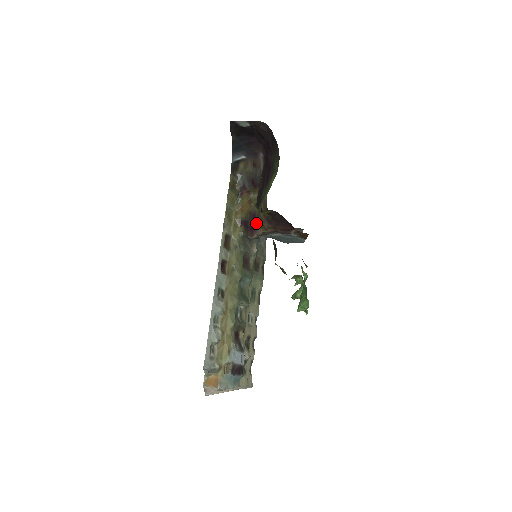
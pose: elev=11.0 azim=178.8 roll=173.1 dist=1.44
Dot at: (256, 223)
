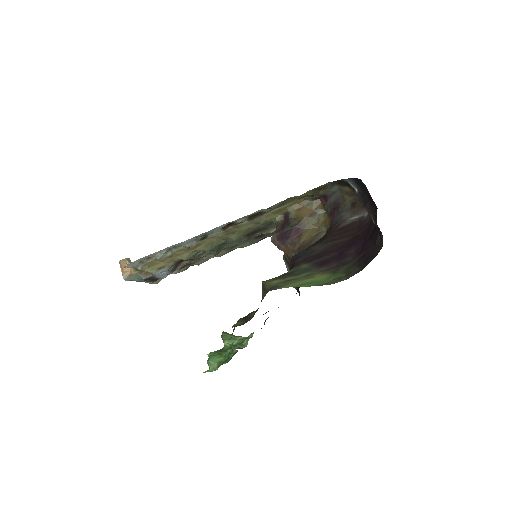
Dot at: (264, 286)
